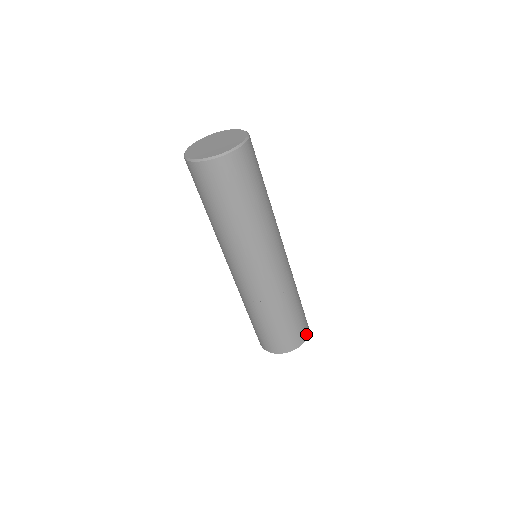
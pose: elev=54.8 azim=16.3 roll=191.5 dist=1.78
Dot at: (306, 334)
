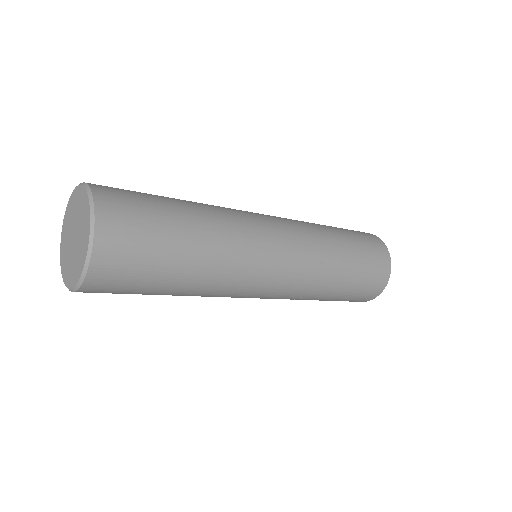
Dot at: (383, 283)
